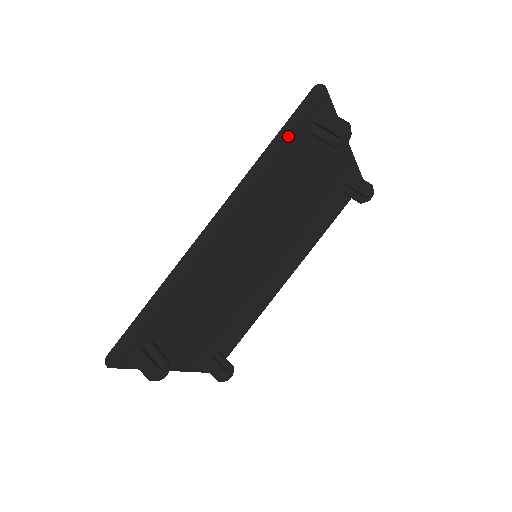
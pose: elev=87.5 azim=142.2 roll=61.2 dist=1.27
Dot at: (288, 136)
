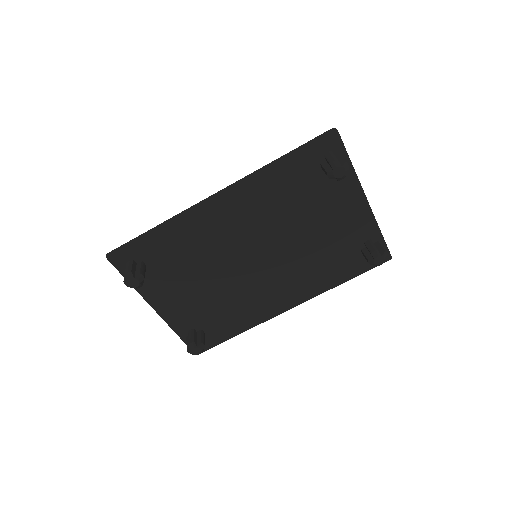
Dot at: (296, 155)
